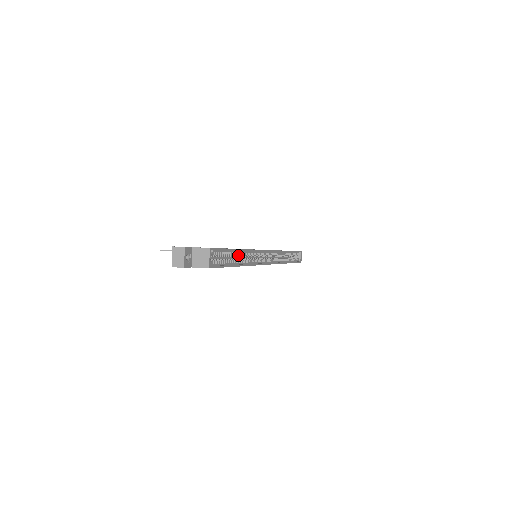
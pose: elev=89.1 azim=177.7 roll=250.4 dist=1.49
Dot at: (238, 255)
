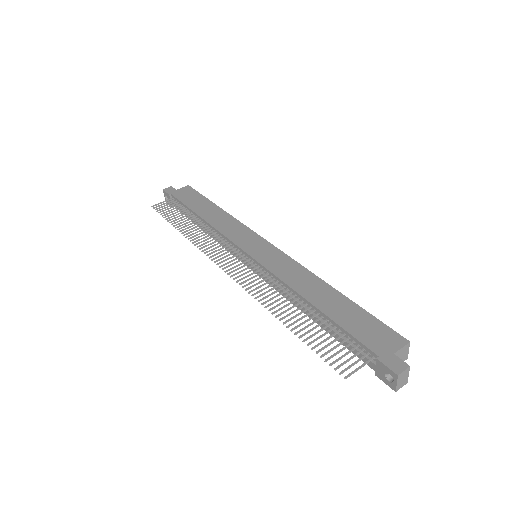
Dot at: occluded
